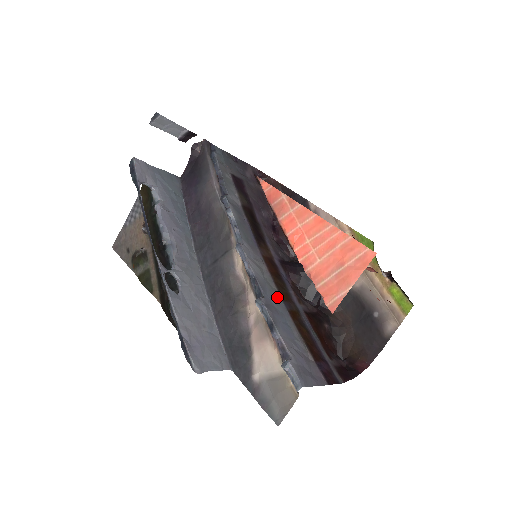
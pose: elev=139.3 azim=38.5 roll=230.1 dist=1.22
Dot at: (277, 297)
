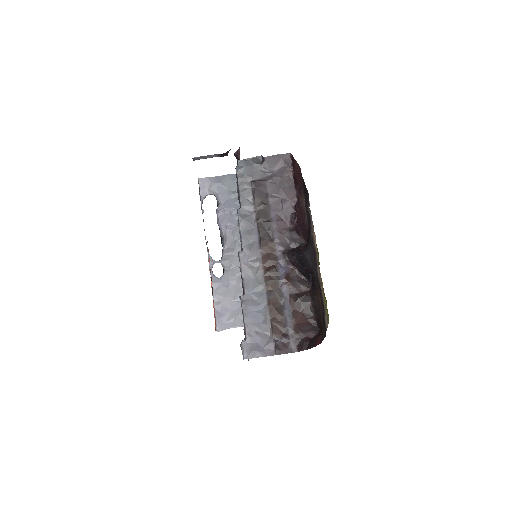
Dot at: (262, 289)
